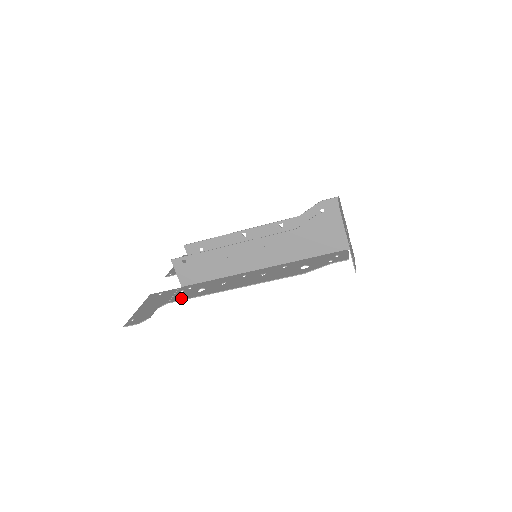
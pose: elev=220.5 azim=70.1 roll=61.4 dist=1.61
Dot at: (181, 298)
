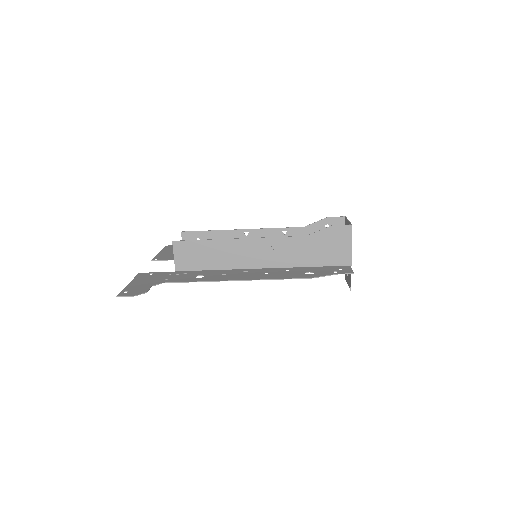
Dot at: (179, 280)
